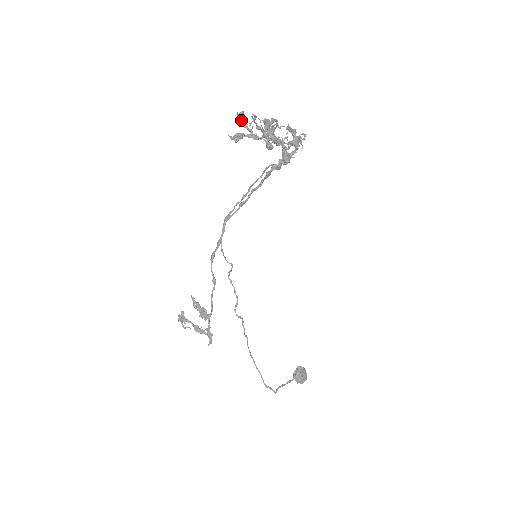
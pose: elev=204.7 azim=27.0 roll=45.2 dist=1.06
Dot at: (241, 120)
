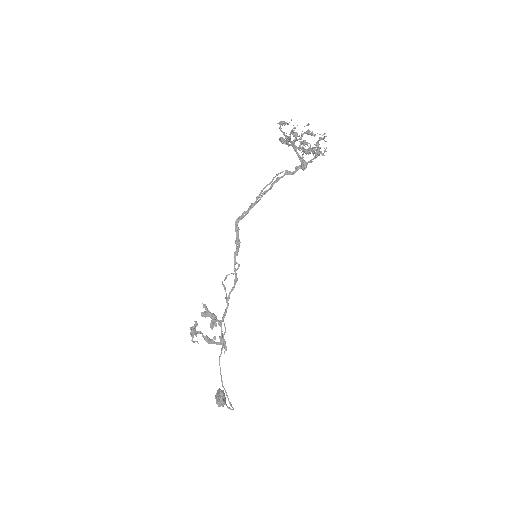
Dot at: (280, 128)
